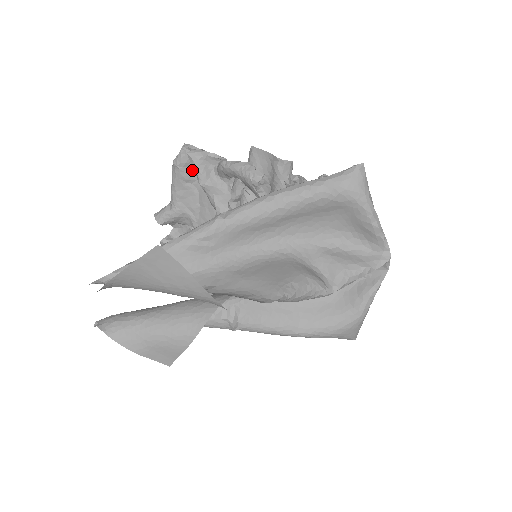
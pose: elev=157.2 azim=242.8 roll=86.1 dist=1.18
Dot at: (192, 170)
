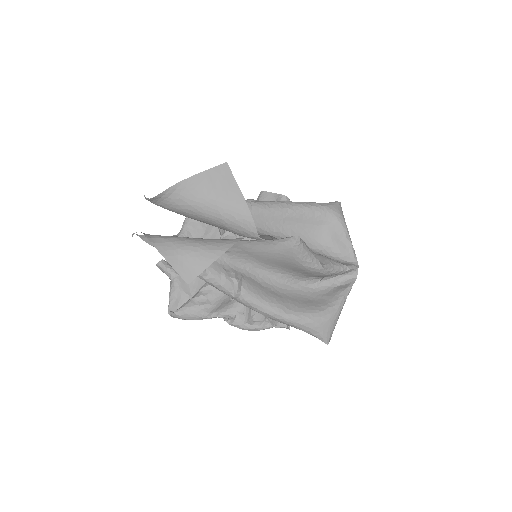
Dot at: occluded
